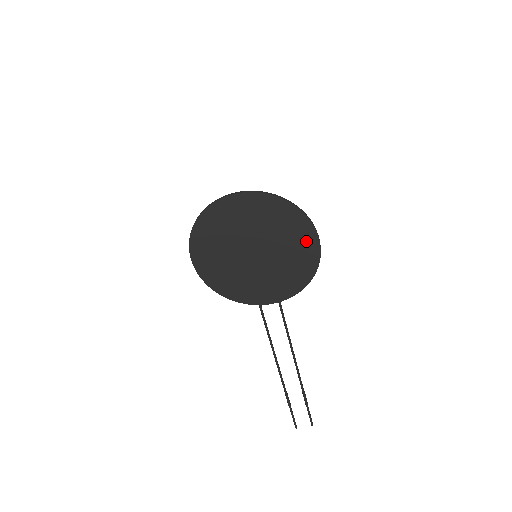
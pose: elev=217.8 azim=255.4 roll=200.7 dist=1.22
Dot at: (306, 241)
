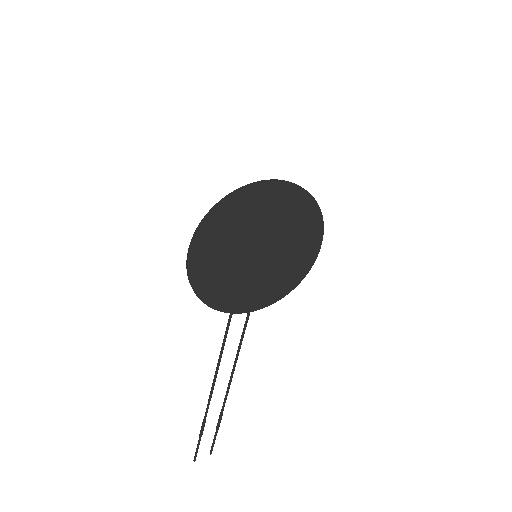
Dot at: (310, 246)
